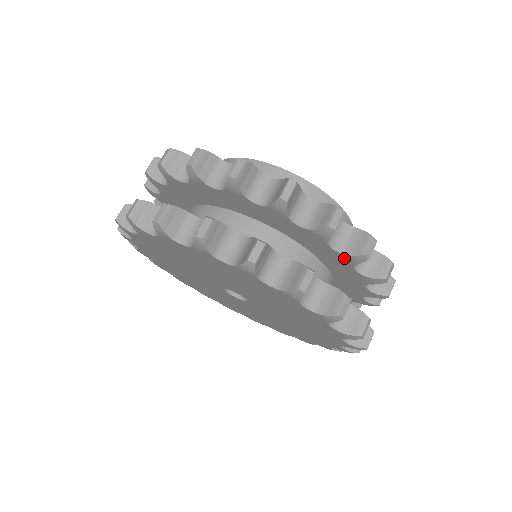
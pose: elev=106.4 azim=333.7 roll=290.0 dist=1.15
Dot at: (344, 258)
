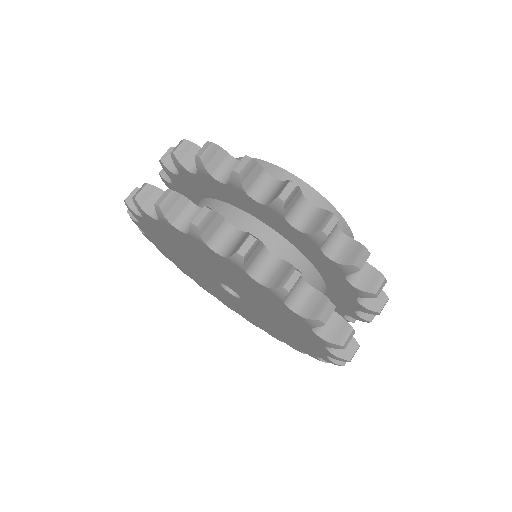
Dot at: (352, 314)
